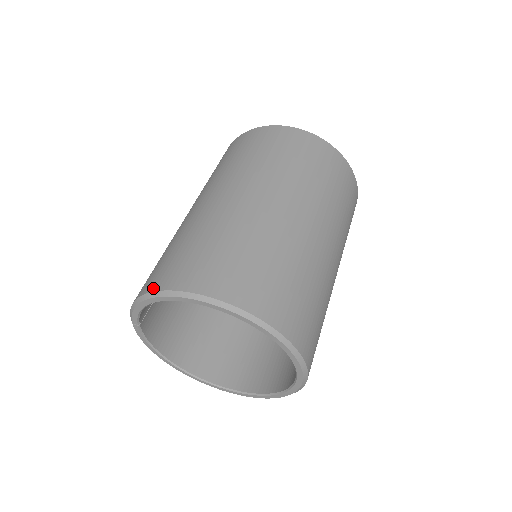
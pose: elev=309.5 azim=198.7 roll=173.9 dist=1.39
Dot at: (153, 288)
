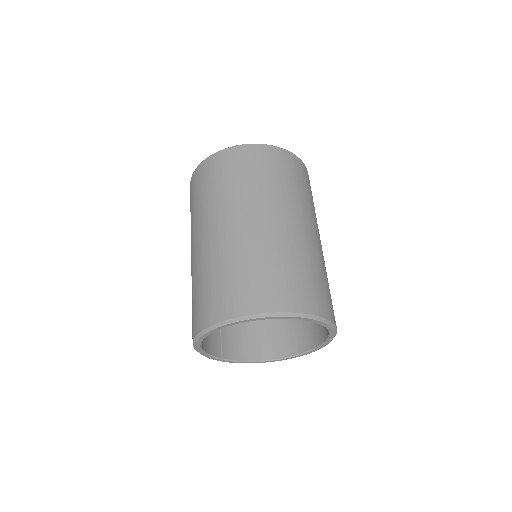
Dot at: occluded
